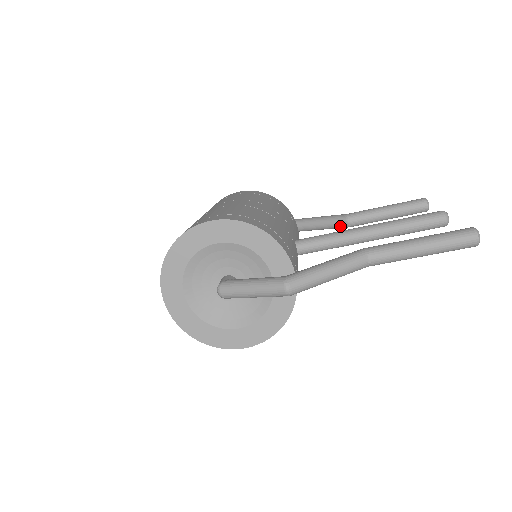
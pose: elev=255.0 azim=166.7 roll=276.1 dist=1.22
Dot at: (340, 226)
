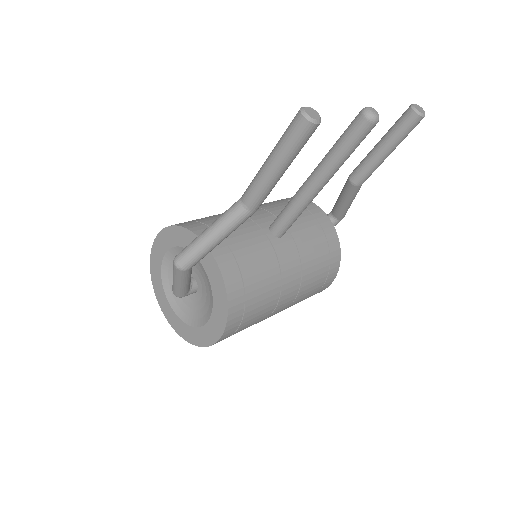
Dot at: (351, 190)
